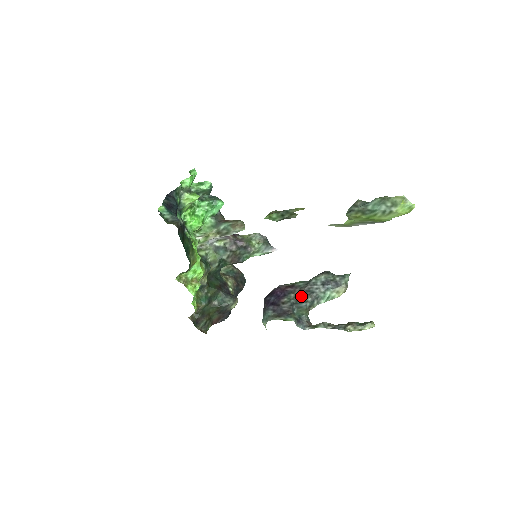
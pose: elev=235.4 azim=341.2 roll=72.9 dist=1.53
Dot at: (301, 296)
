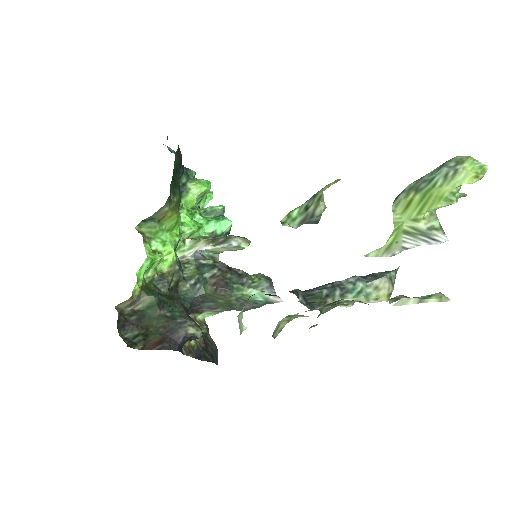
Dot at: (314, 288)
